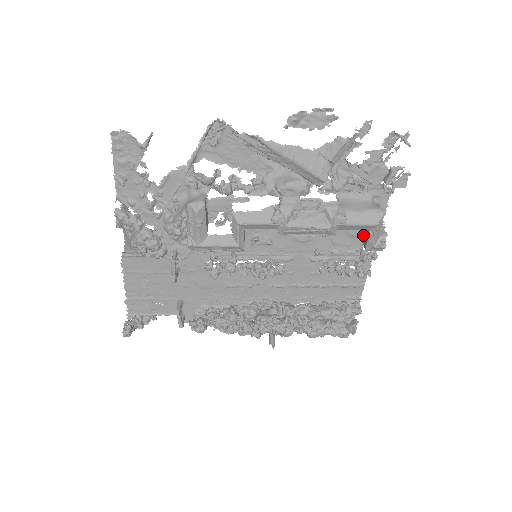
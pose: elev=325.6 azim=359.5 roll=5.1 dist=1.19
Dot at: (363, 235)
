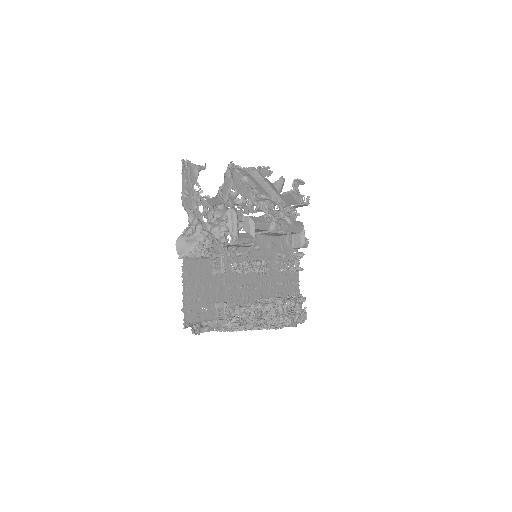
Dot at: (293, 243)
